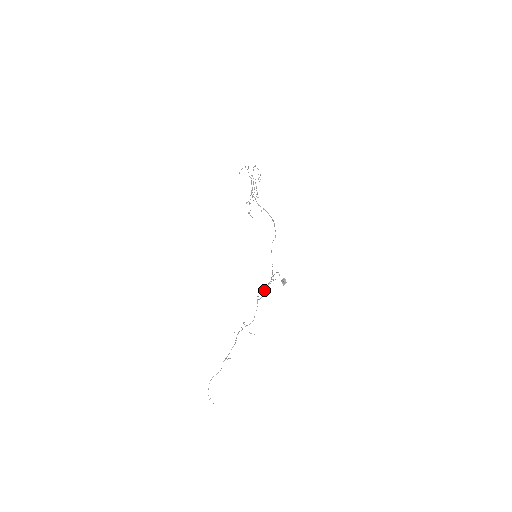
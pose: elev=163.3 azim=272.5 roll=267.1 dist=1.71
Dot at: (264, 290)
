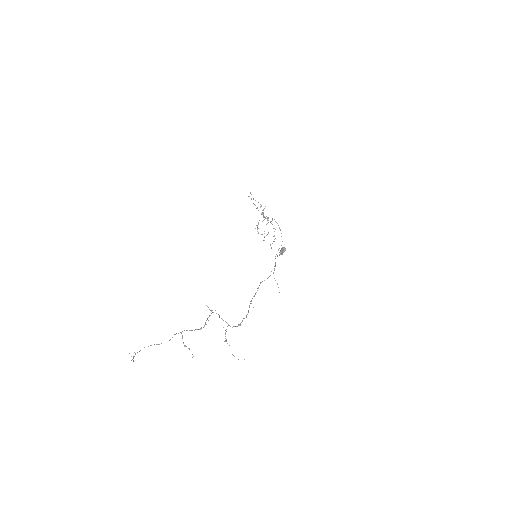
Dot at: (260, 283)
